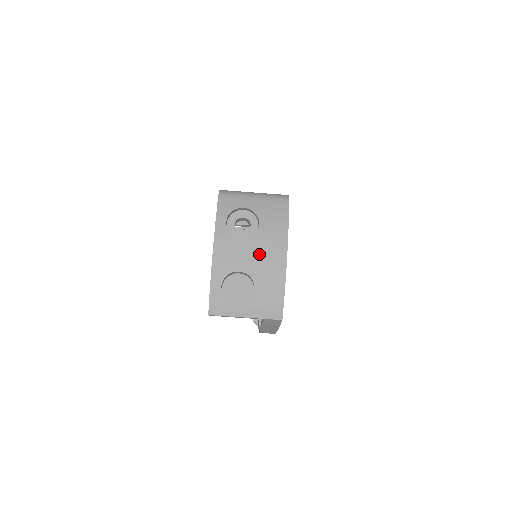
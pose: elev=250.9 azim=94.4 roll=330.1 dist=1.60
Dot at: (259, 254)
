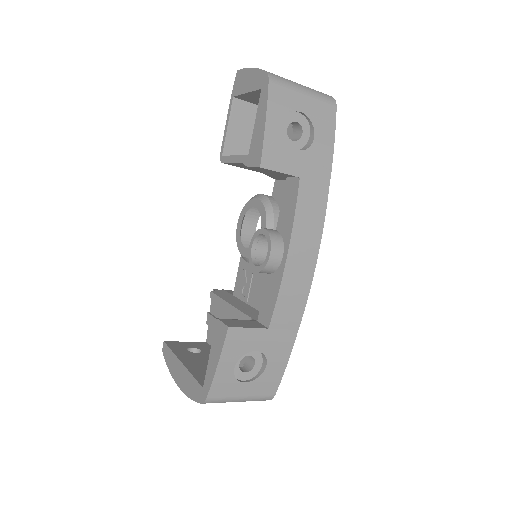
Dot at: occluded
